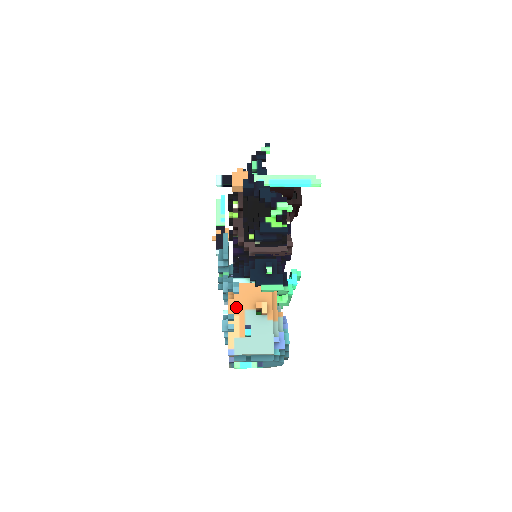
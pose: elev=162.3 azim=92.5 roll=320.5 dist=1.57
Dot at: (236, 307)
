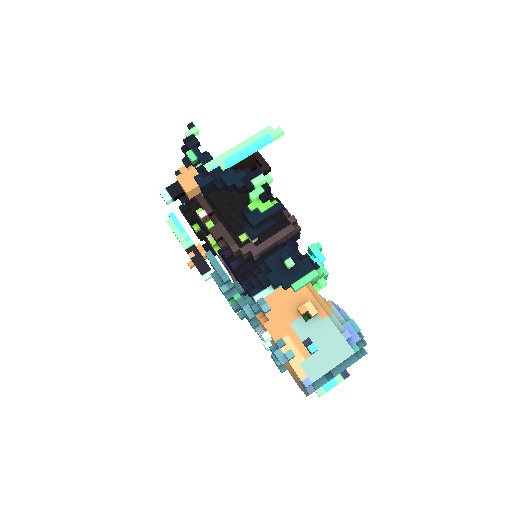
Dot at: (278, 328)
